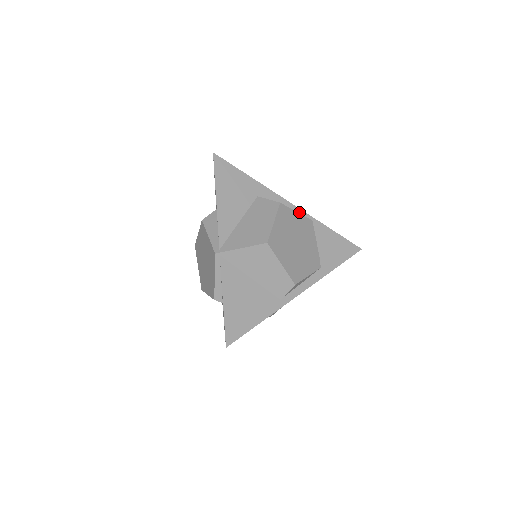
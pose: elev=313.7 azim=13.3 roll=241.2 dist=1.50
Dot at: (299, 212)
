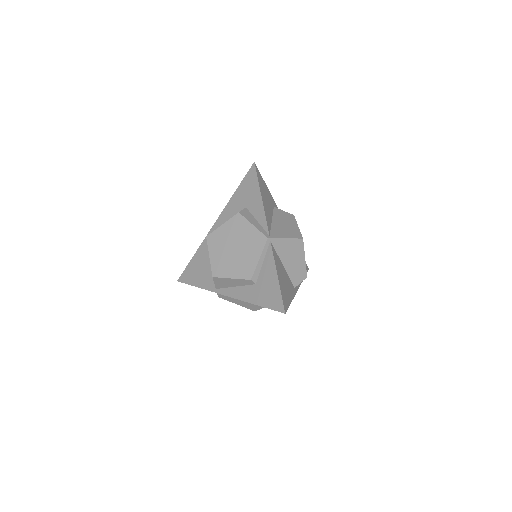
Dot at: occluded
